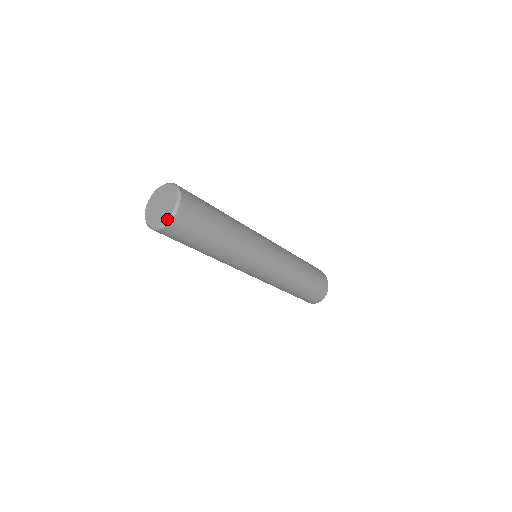
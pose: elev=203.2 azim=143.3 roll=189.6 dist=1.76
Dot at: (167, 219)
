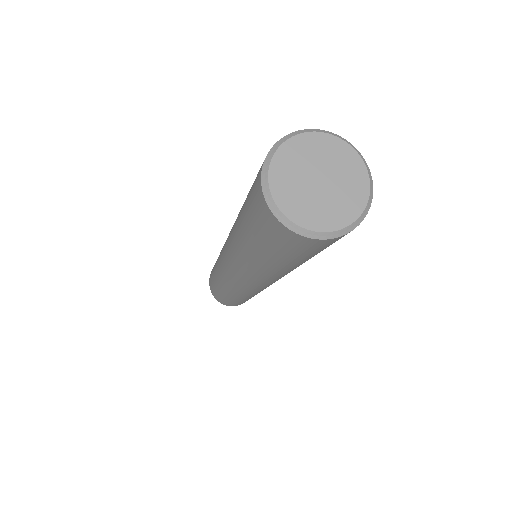
Dot at: (368, 199)
